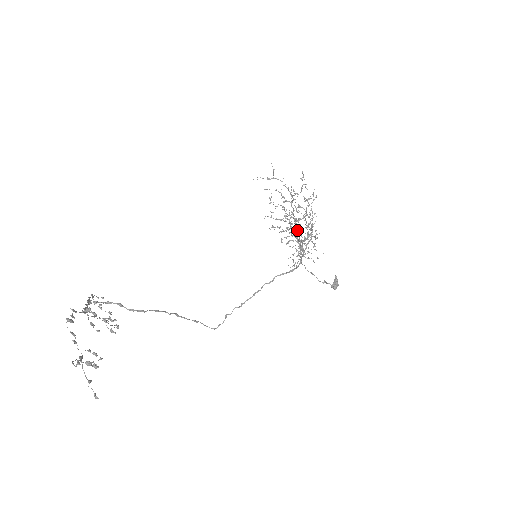
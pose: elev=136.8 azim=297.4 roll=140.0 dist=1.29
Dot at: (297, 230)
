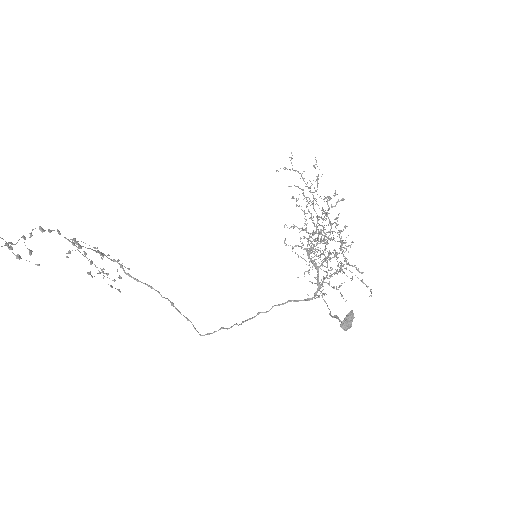
Dot at: occluded
